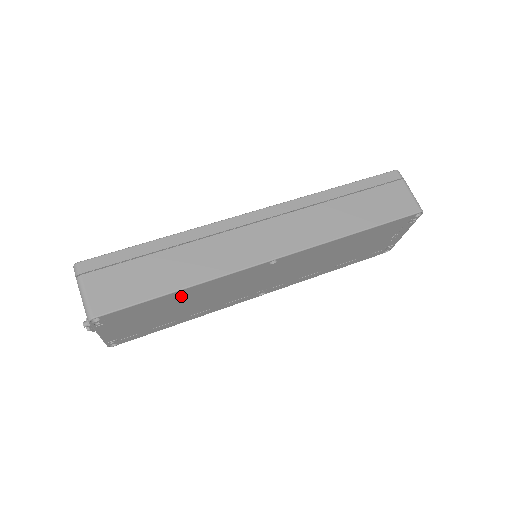
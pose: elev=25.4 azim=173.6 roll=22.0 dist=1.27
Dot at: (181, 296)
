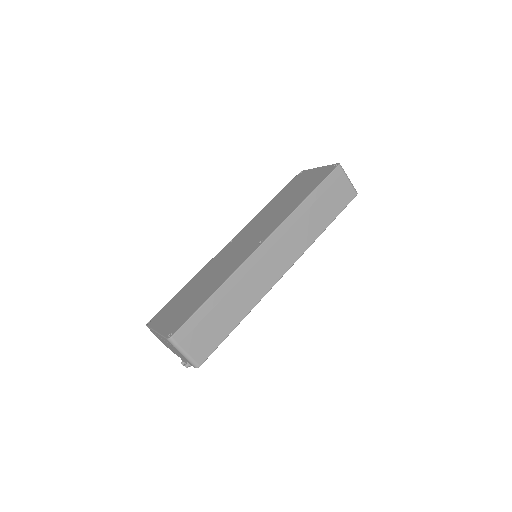
Dot at: occluded
